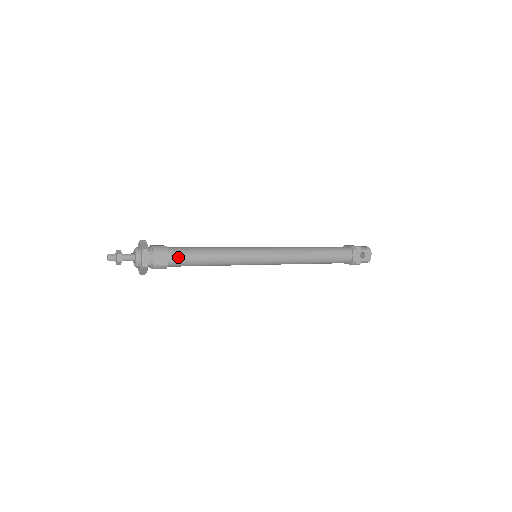
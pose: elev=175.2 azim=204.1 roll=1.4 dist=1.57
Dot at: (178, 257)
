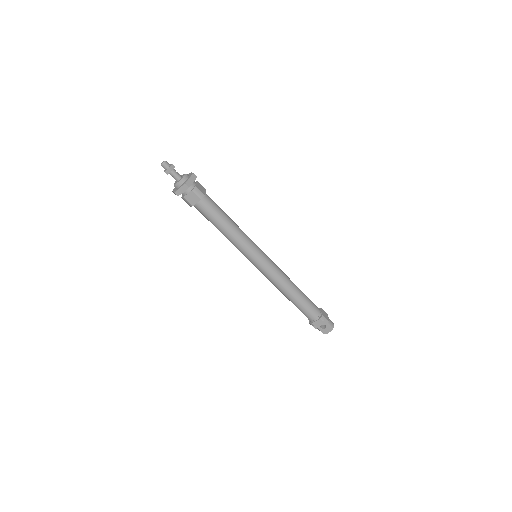
Dot at: (204, 209)
